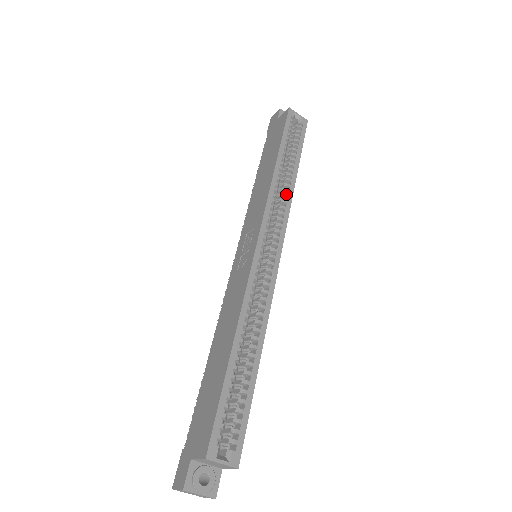
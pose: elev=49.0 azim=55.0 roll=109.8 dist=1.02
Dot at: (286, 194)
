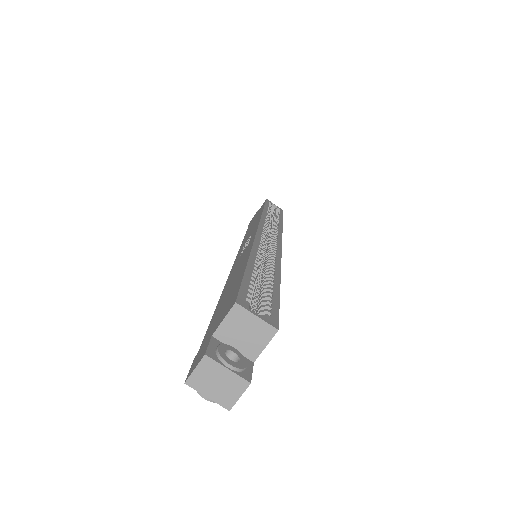
Dot at: occluded
